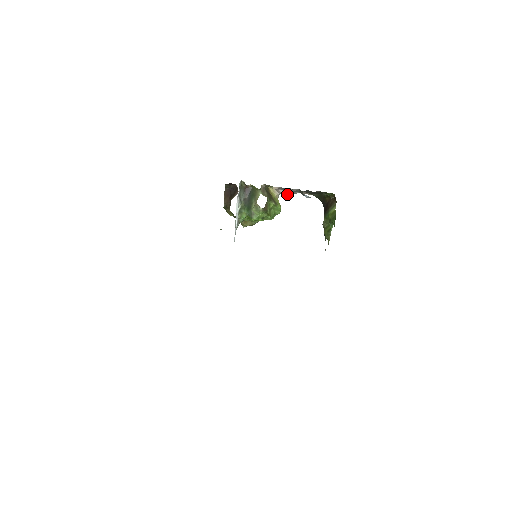
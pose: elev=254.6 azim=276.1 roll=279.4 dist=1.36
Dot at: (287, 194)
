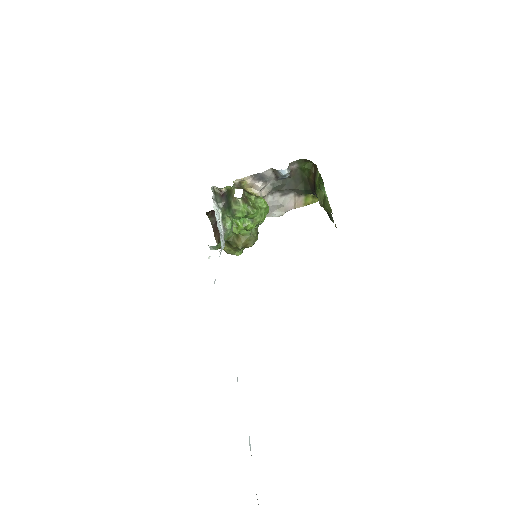
Dot at: (281, 214)
